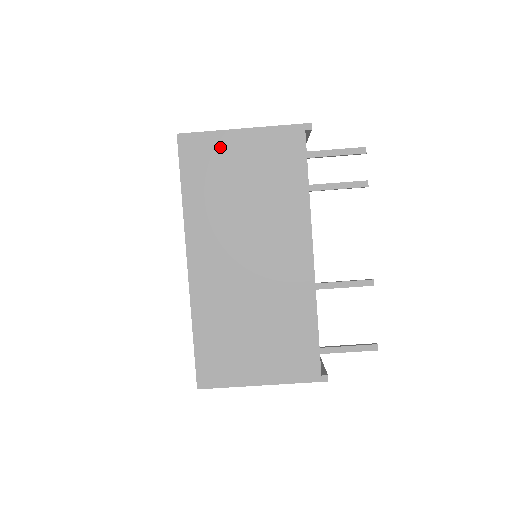
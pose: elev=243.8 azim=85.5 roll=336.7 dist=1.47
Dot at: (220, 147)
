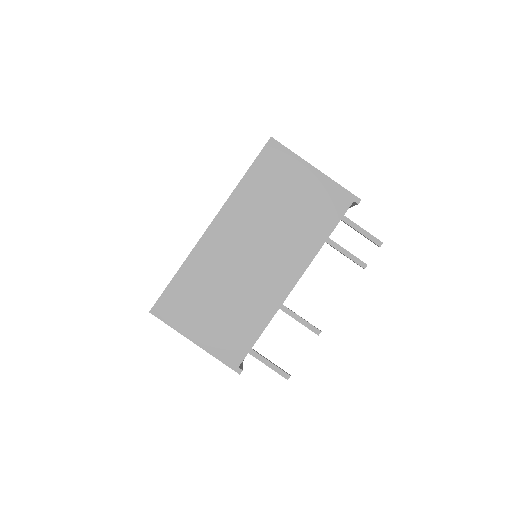
Dot at: (292, 168)
